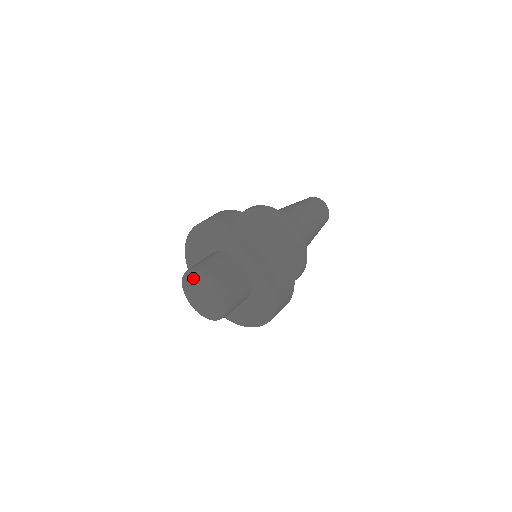
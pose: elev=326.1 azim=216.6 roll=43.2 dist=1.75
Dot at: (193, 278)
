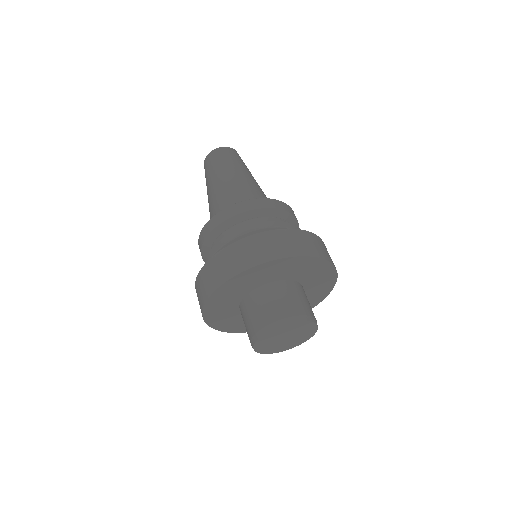
Dot at: (263, 345)
